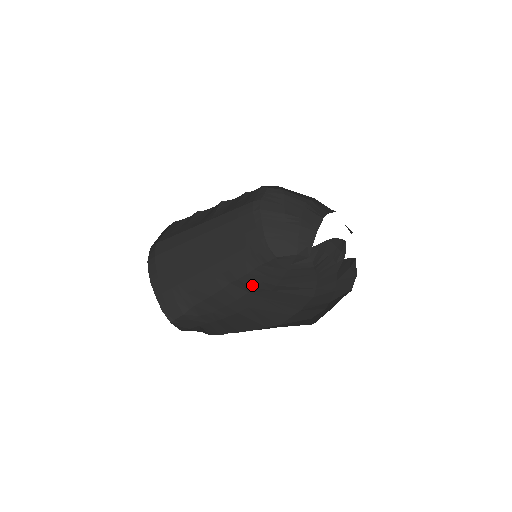
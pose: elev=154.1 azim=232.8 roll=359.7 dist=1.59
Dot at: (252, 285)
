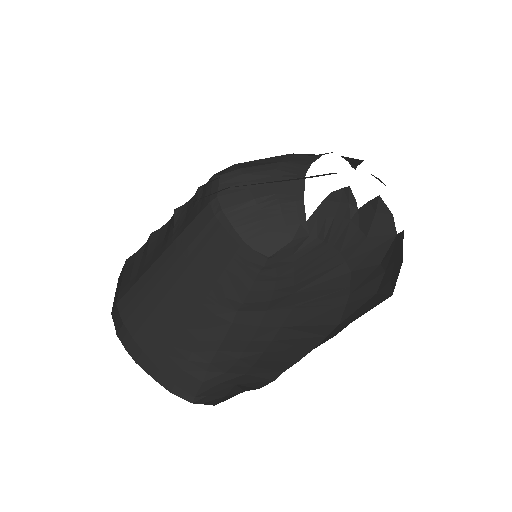
Dot at: (265, 300)
